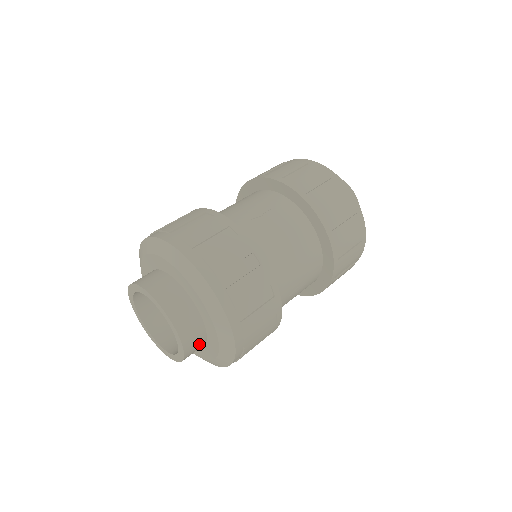
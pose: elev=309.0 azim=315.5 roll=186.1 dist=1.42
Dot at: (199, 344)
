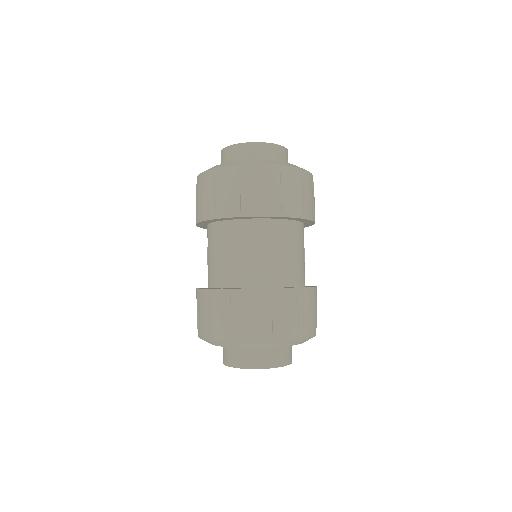
Dot at: occluded
